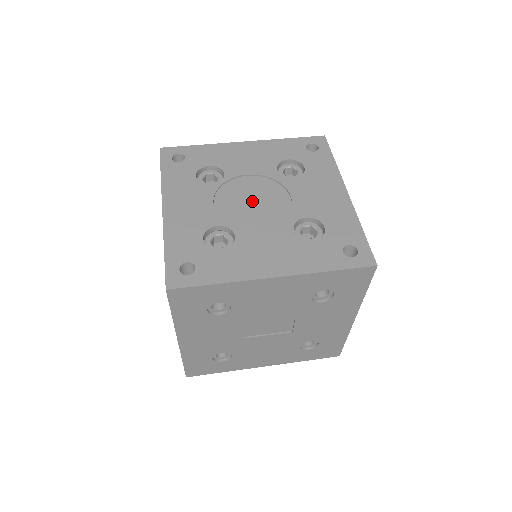
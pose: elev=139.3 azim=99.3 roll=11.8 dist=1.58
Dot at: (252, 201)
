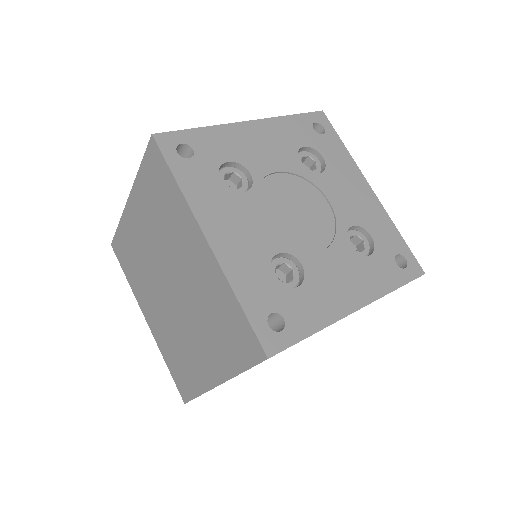
Dot at: (294, 211)
